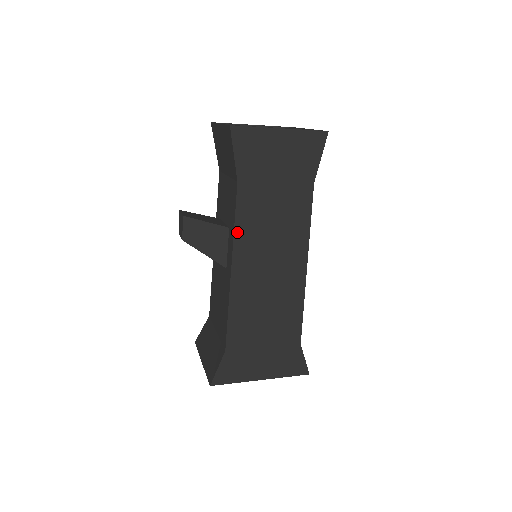
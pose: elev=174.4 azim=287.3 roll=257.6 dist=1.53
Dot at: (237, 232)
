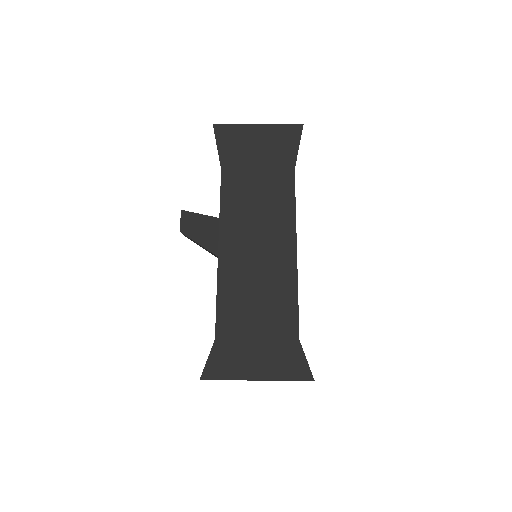
Dot at: (223, 214)
